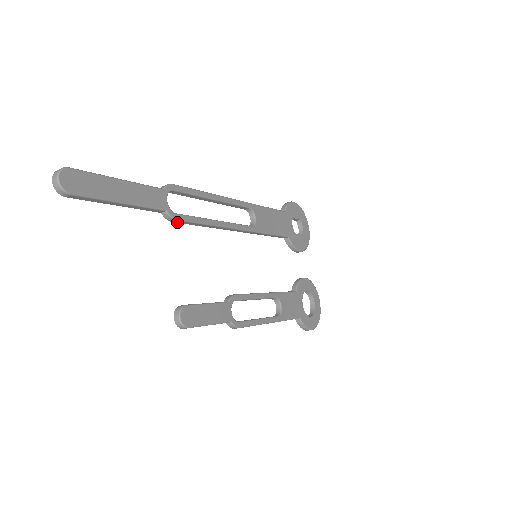
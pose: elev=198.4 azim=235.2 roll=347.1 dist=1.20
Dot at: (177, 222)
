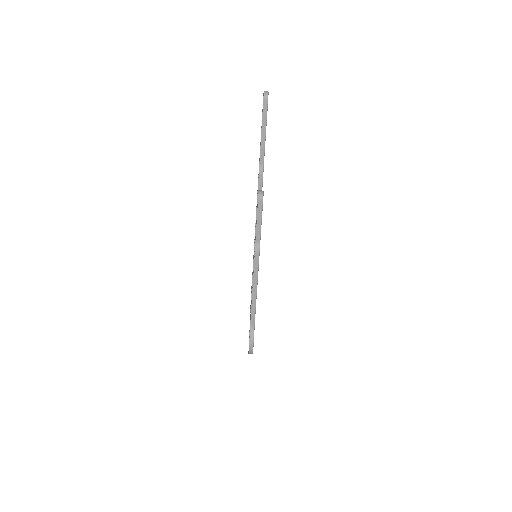
Dot at: (259, 178)
